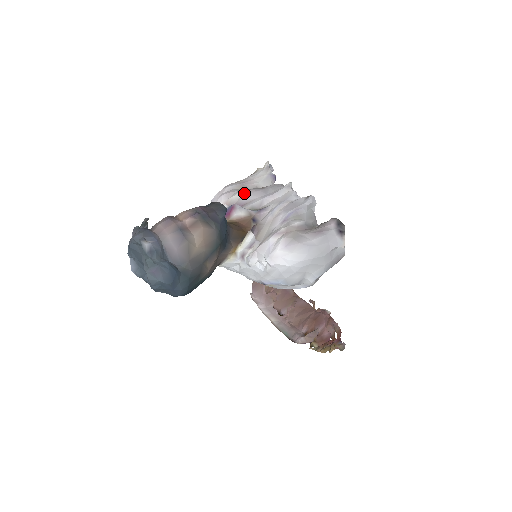
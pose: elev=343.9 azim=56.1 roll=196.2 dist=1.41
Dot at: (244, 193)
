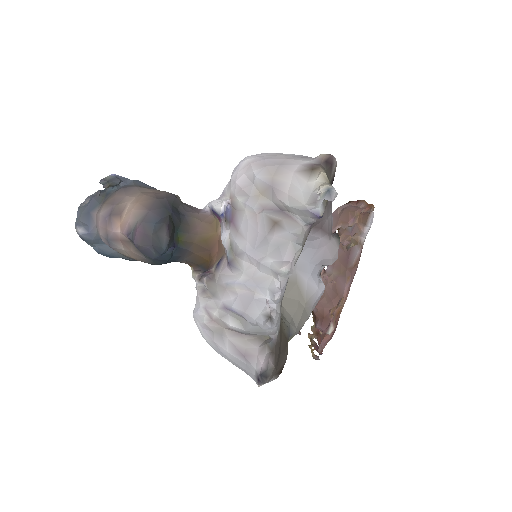
Dot at: (249, 211)
